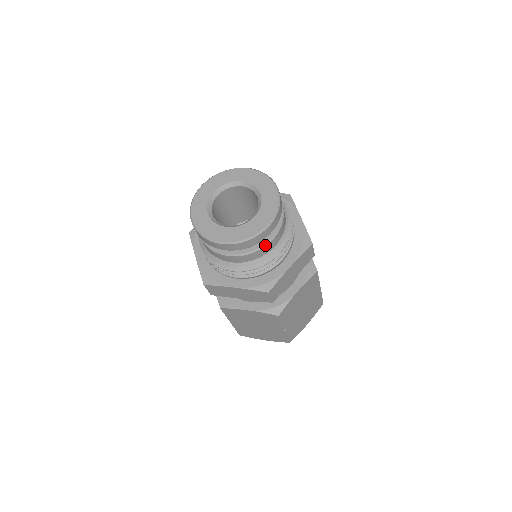
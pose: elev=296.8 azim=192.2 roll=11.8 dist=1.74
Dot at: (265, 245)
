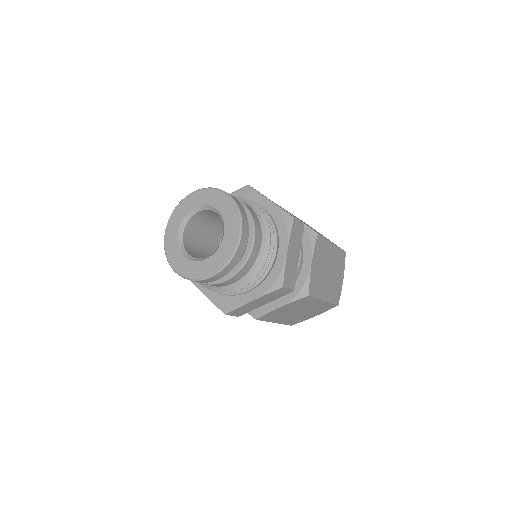
Dot at: (251, 251)
